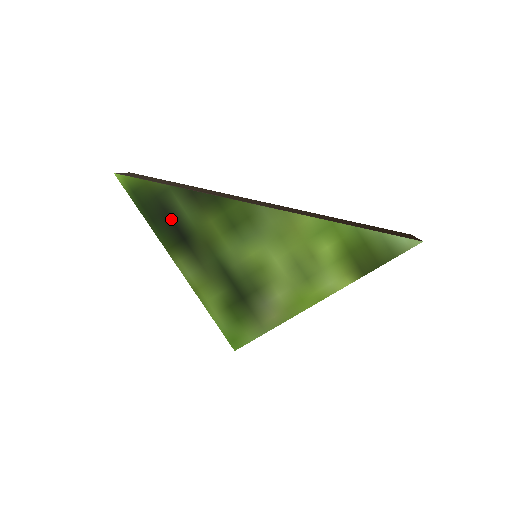
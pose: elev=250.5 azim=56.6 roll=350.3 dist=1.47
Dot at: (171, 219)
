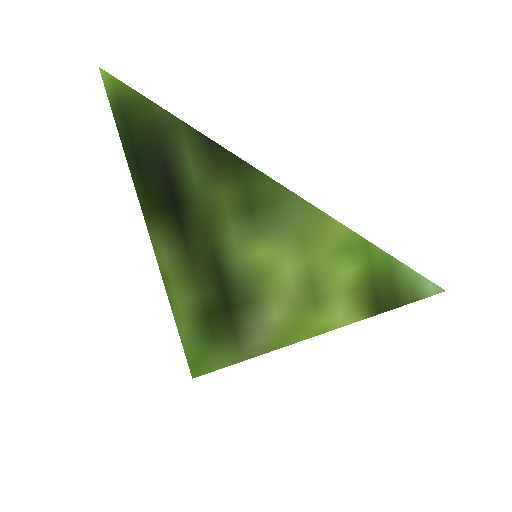
Dot at: (166, 169)
